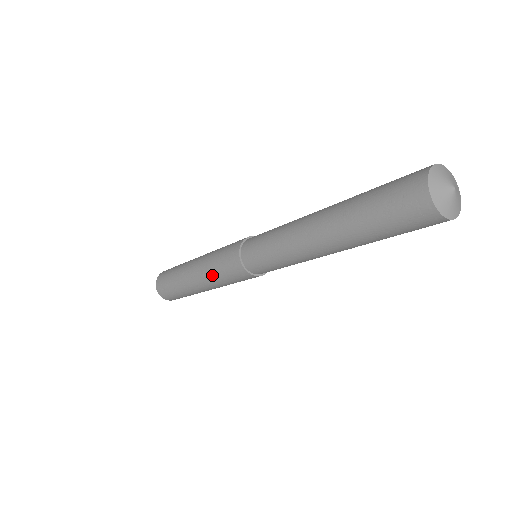
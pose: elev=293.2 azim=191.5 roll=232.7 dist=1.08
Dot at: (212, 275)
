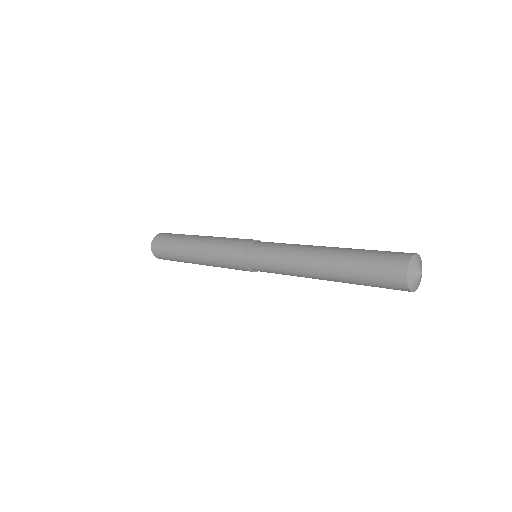
Dot at: (215, 262)
